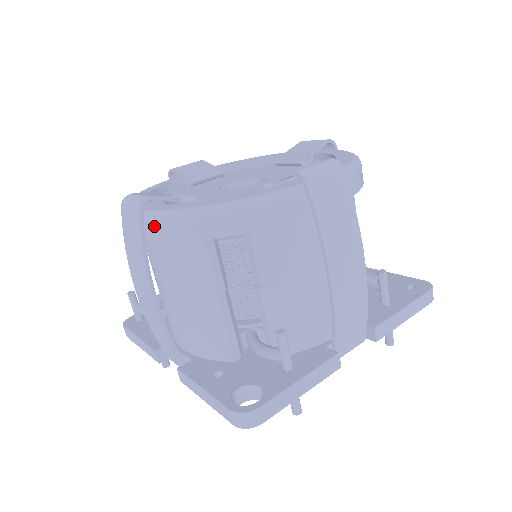
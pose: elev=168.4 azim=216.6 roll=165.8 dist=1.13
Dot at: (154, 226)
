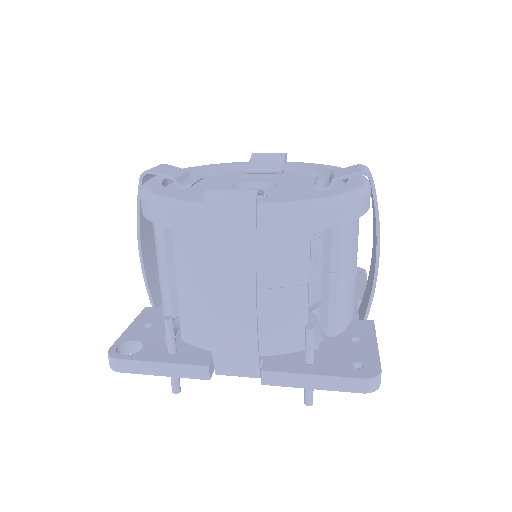
Dot at: occluded
